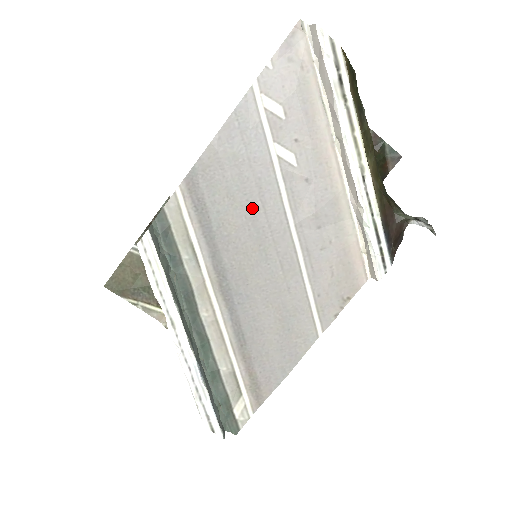
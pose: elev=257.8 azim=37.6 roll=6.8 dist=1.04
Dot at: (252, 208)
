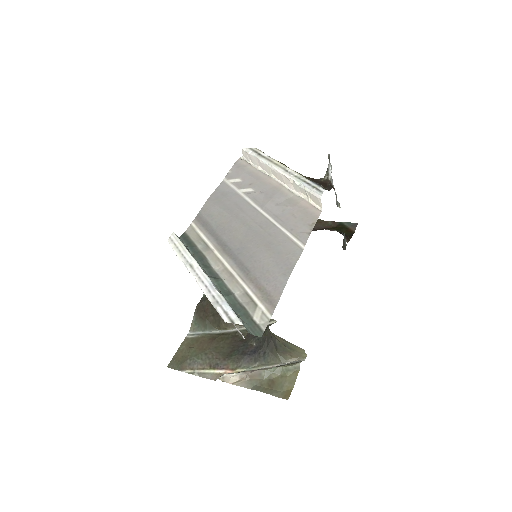
Dot at: (234, 213)
